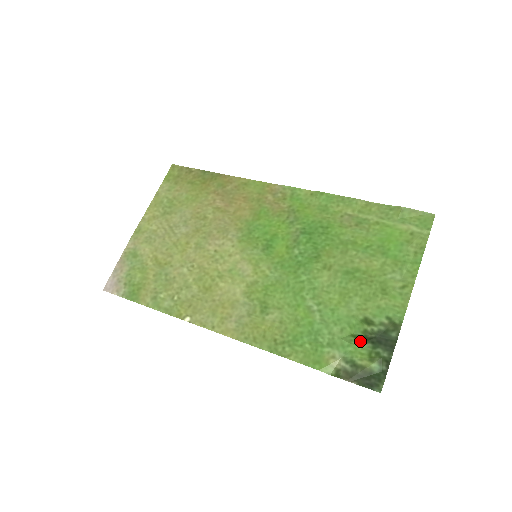
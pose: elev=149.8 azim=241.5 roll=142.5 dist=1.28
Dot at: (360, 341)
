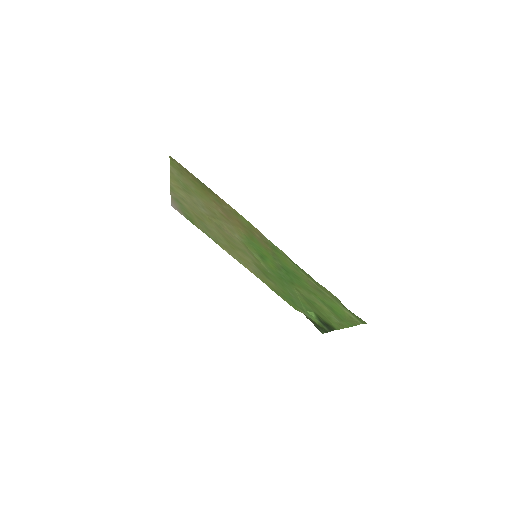
Dot at: (316, 317)
